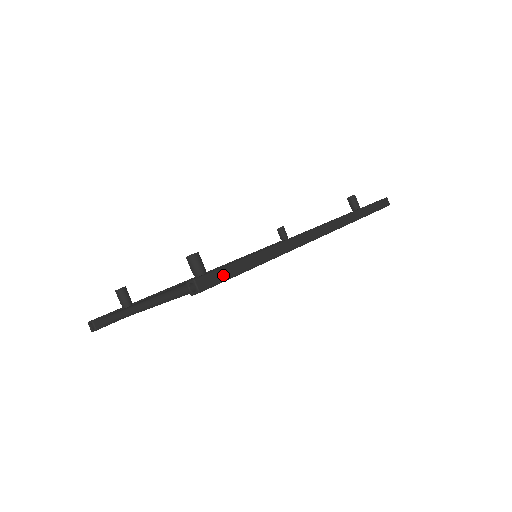
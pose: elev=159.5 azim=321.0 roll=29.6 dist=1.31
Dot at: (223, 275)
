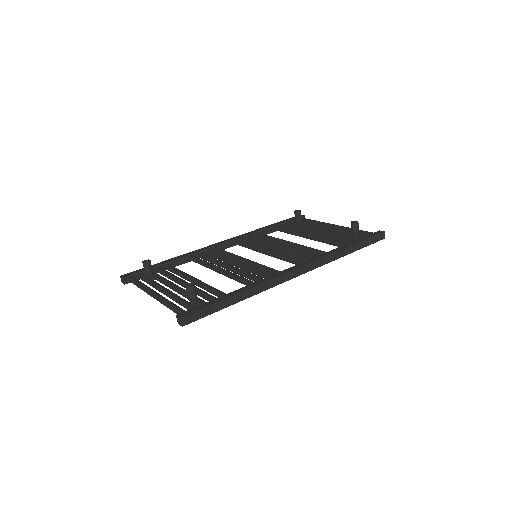
Dot at: (204, 313)
